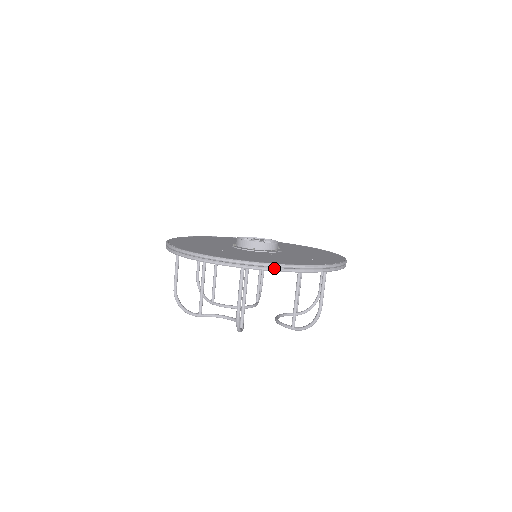
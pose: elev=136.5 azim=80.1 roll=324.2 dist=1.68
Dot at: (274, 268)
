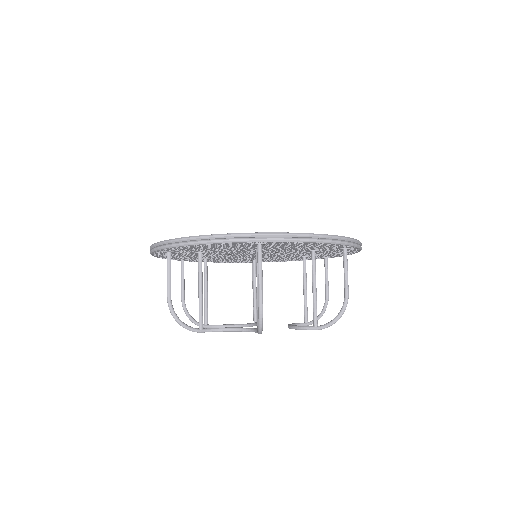
Dot at: (299, 238)
